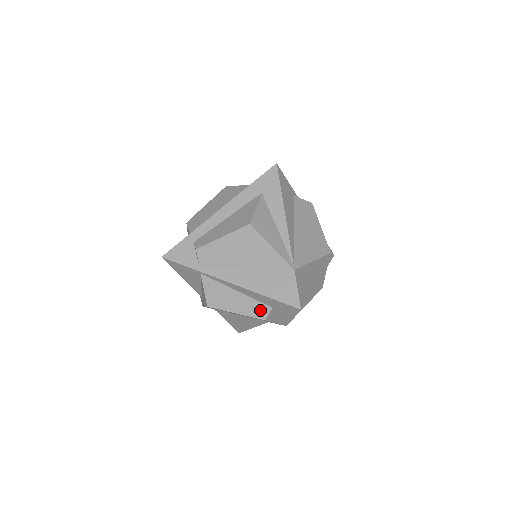
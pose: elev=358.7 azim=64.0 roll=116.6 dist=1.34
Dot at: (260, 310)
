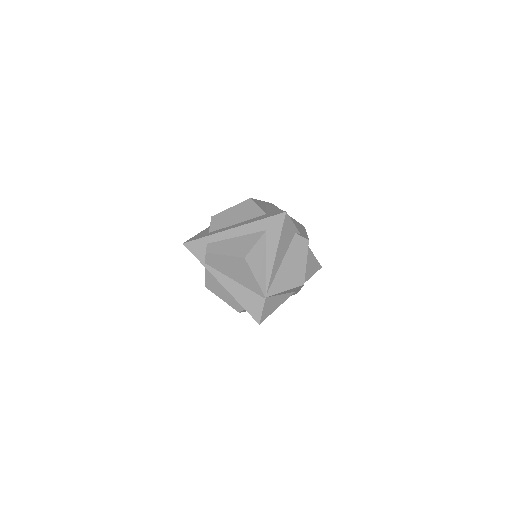
Dot at: (237, 306)
